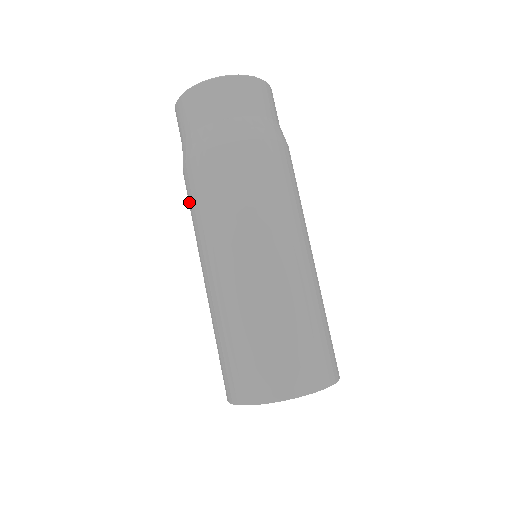
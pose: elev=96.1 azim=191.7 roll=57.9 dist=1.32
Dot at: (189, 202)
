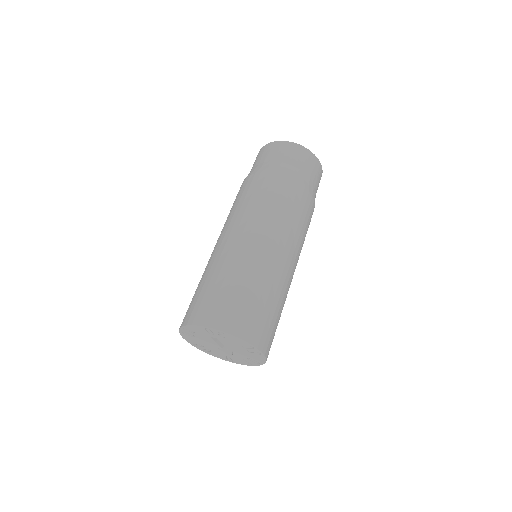
Dot at: (256, 192)
